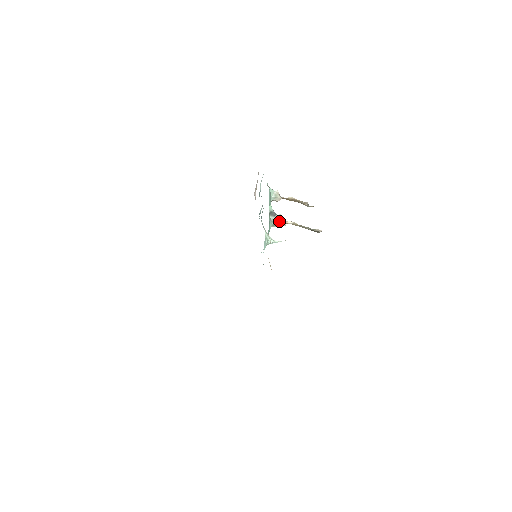
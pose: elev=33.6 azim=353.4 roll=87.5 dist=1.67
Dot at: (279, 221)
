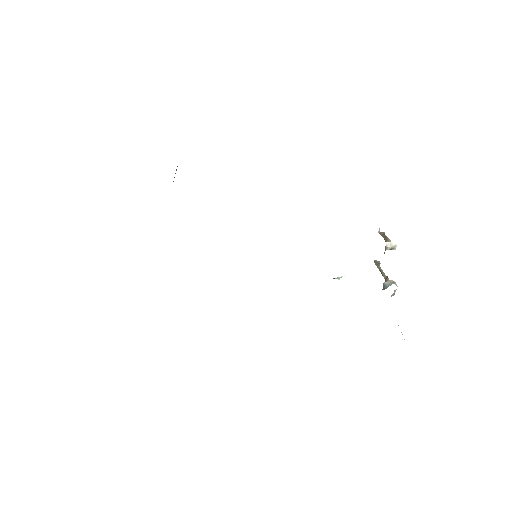
Dot at: occluded
